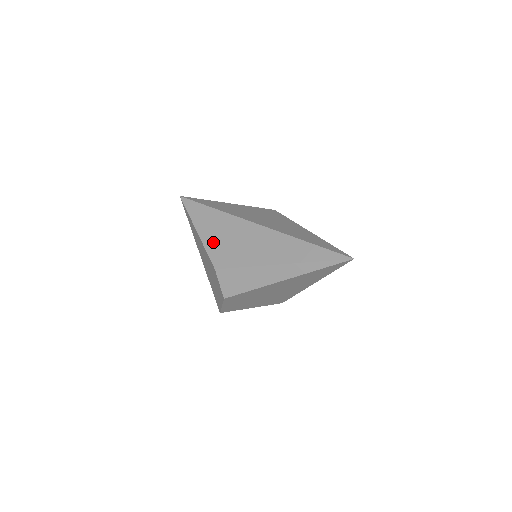
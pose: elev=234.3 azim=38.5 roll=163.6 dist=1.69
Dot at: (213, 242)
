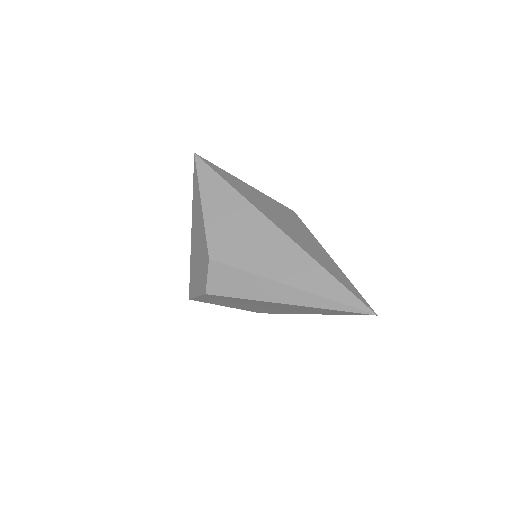
Dot at: (217, 225)
